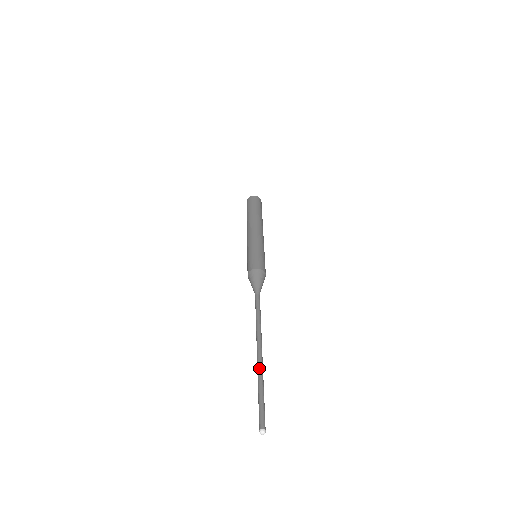
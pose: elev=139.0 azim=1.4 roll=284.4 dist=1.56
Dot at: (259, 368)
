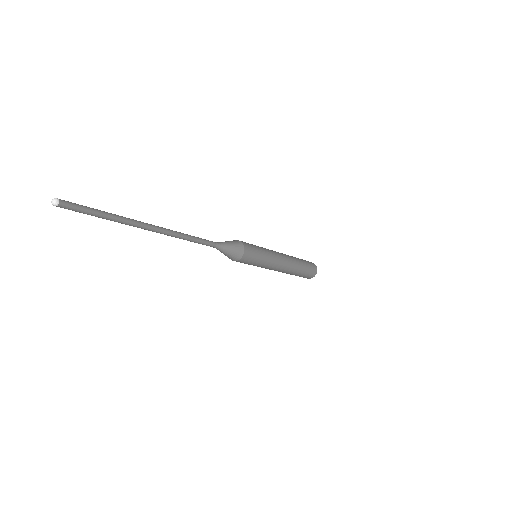
Dot at: (129, 221)
